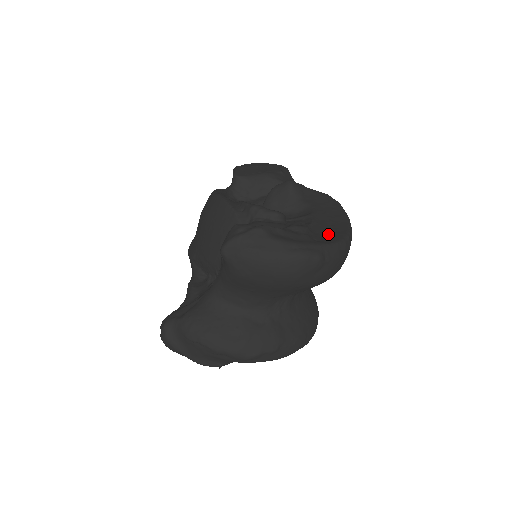
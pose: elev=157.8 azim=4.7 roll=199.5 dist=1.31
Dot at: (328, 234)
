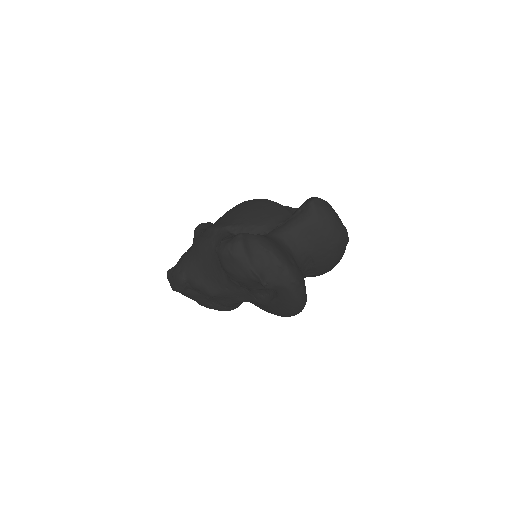
Dot at: occluded
